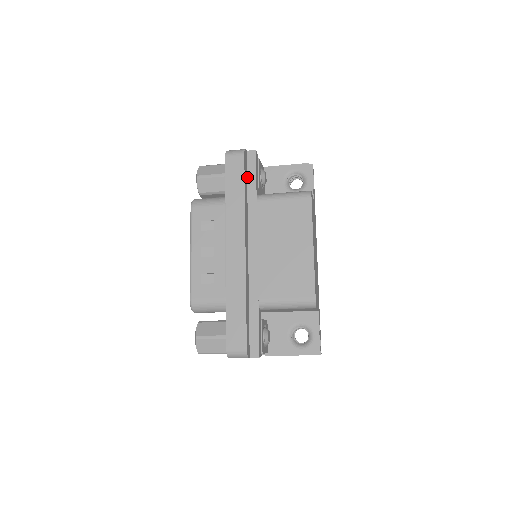
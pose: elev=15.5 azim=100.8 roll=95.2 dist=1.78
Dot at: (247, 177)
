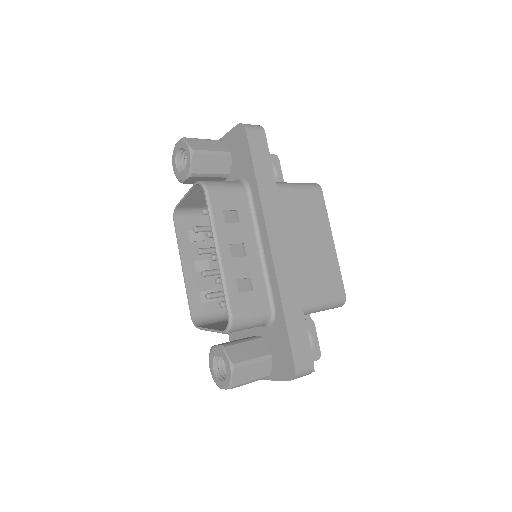
Dot at: occluded
